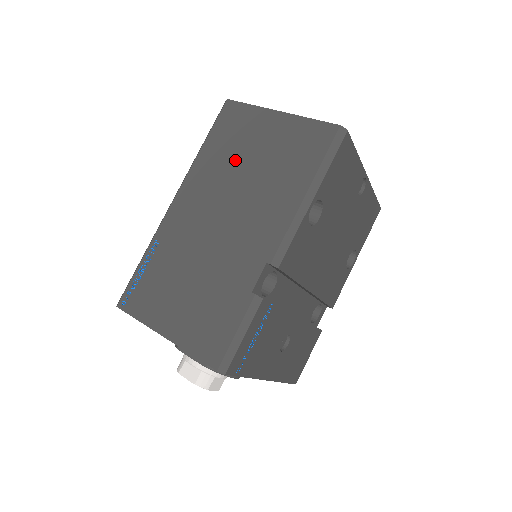
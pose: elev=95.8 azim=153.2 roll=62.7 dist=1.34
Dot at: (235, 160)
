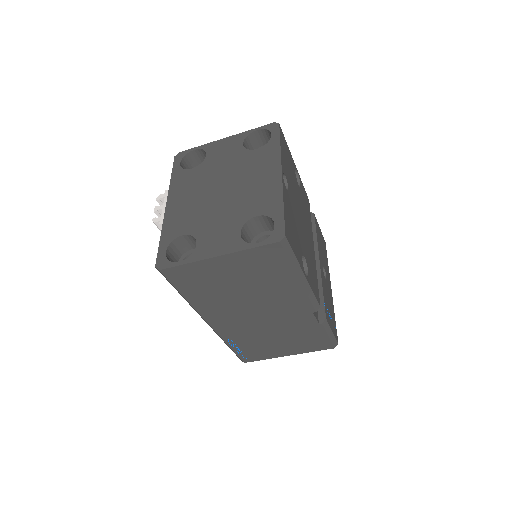
Dot at: (223, 292)
